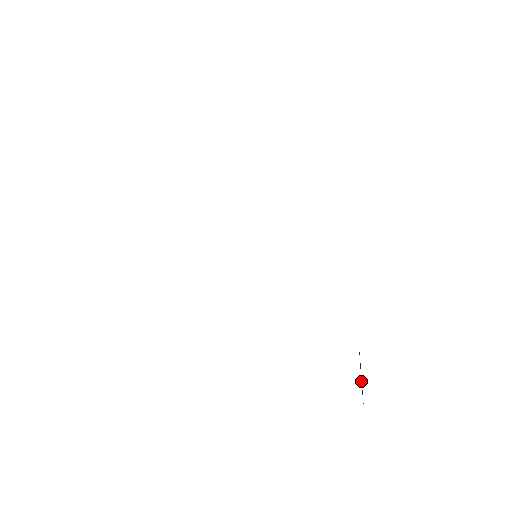
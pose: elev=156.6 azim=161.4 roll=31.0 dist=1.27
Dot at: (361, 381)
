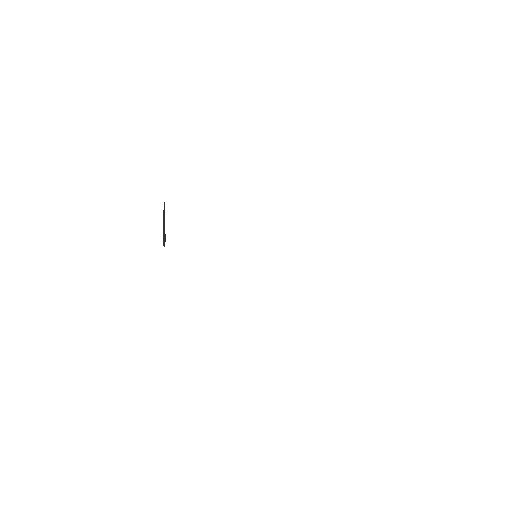
Dot at: occluded
